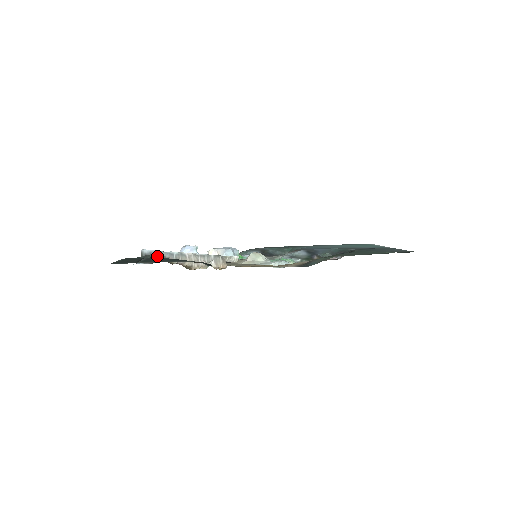
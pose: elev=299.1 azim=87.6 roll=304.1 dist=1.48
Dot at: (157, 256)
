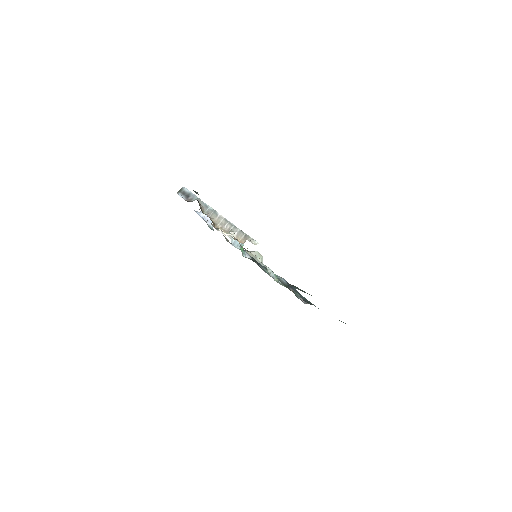
Dot at: occluded
